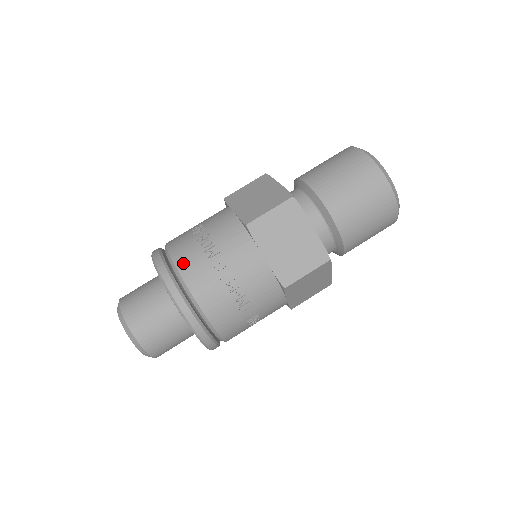
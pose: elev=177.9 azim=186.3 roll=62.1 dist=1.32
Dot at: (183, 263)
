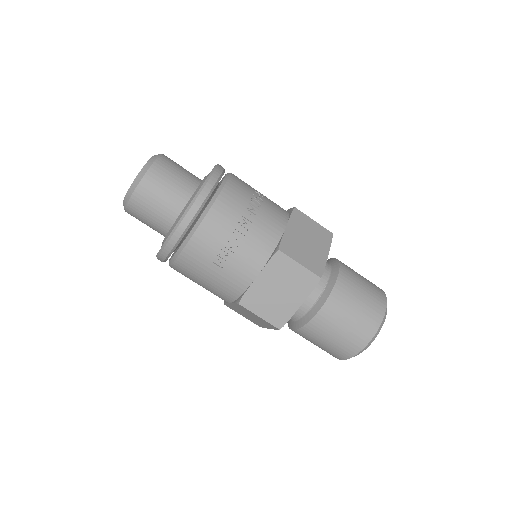
Dot at: (237, 177)
